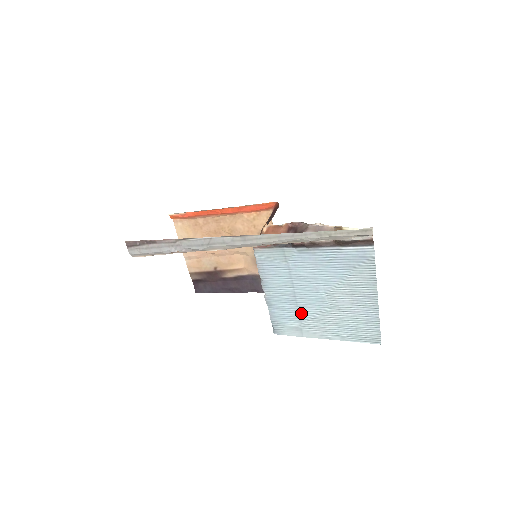
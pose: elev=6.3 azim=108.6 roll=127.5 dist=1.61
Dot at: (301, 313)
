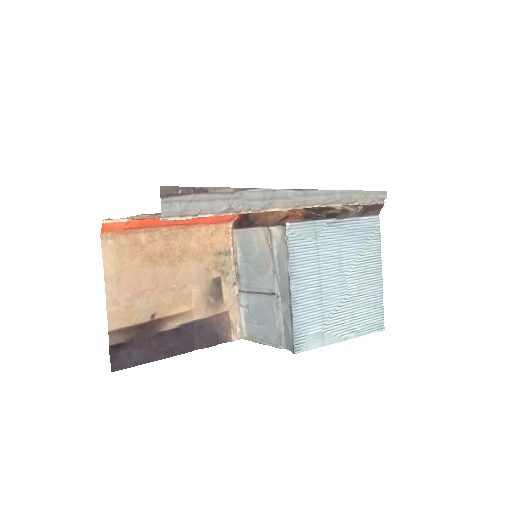
Dot at: (324, 309)
